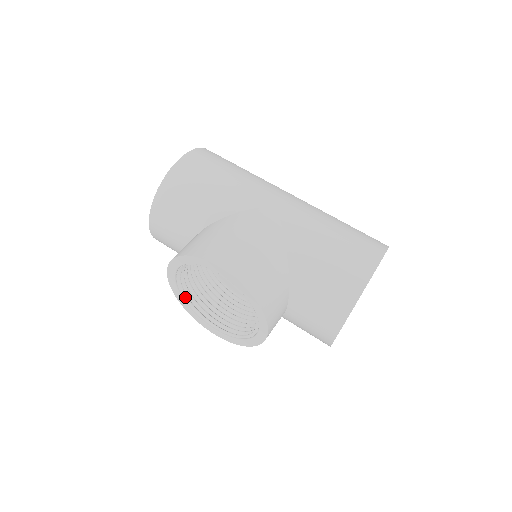
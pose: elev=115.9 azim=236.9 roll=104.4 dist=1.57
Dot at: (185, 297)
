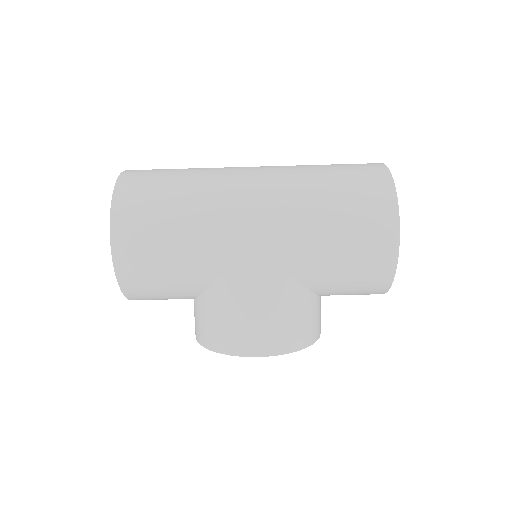
Dot at: occluded
